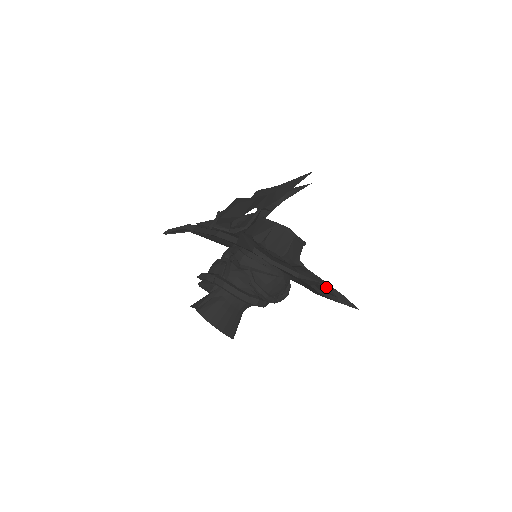
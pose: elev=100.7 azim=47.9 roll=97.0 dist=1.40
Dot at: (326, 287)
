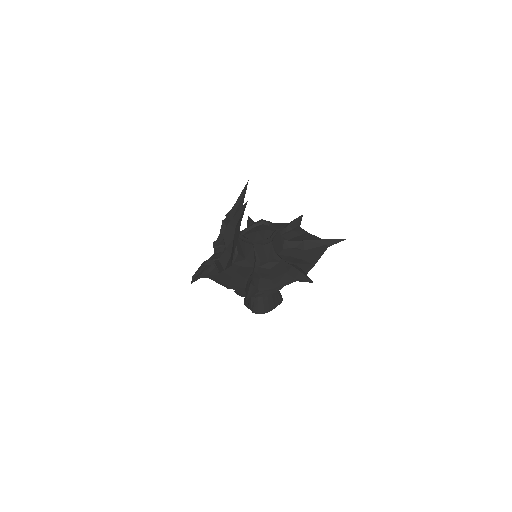
Dot at: (314, 245)
